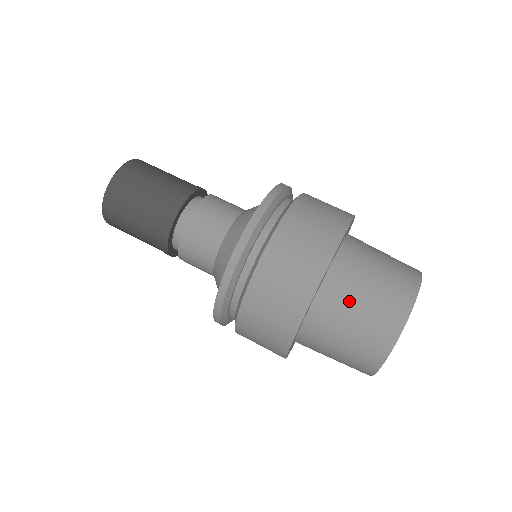
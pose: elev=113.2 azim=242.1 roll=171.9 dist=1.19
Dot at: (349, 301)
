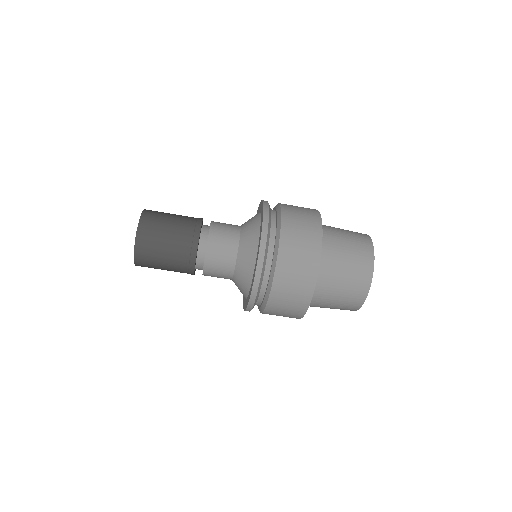
Dot at: (327, 301)
